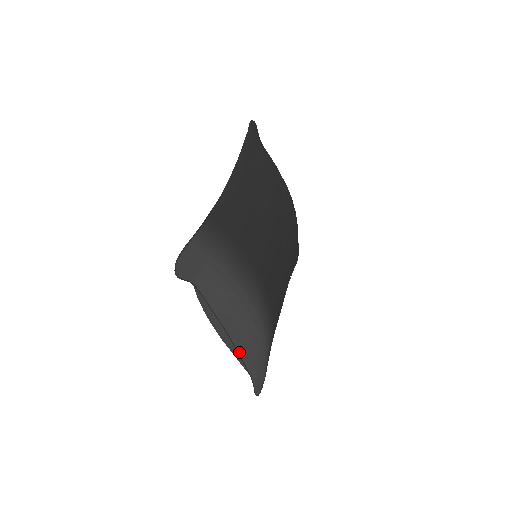
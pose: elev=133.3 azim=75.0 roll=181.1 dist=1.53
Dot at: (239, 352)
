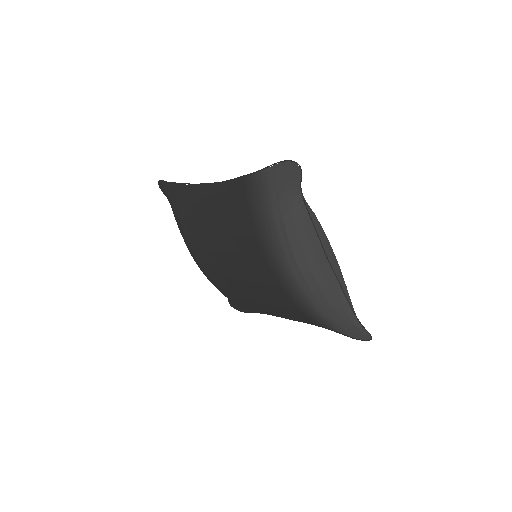
Dot at: (341, 286)
